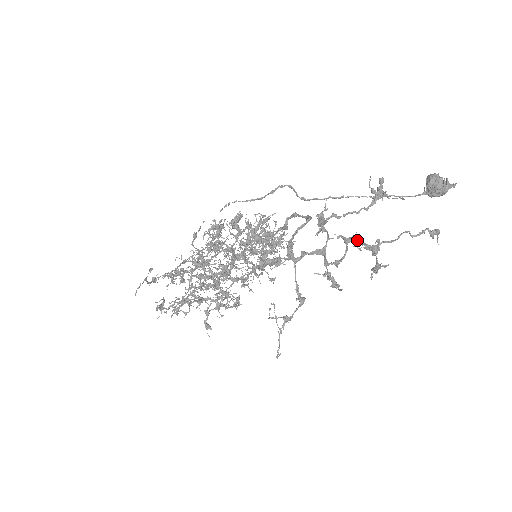
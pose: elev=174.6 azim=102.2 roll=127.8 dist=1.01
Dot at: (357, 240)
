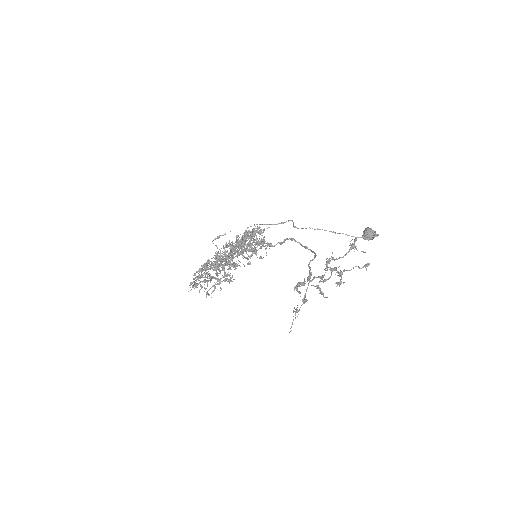
Dot at: (336, 270)
